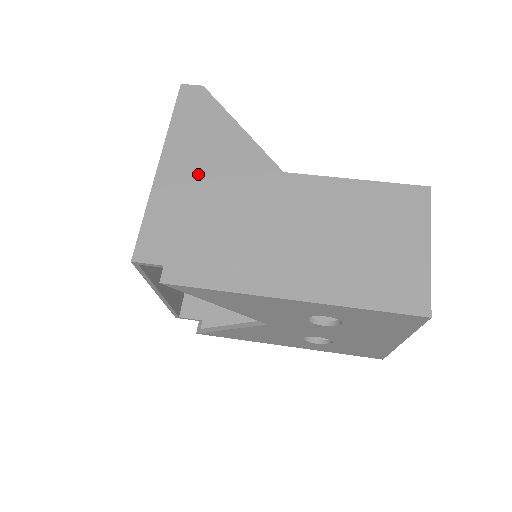
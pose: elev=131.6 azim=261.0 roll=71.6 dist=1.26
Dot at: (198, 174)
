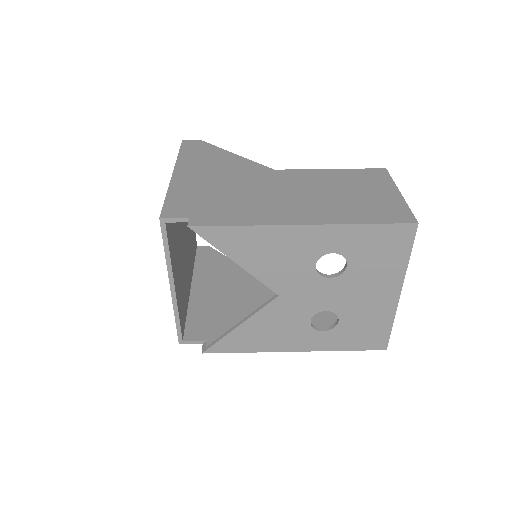
Dot at: (207, 175)
